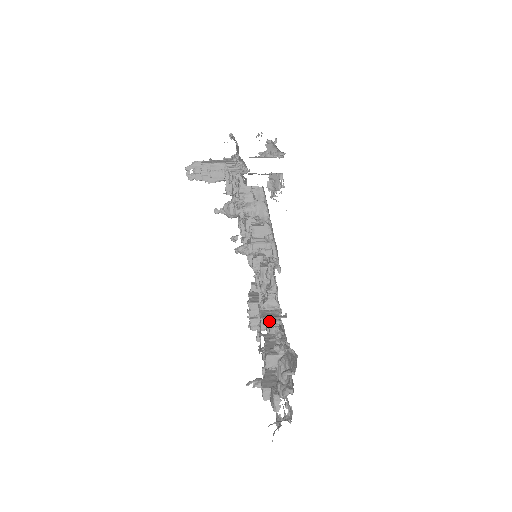
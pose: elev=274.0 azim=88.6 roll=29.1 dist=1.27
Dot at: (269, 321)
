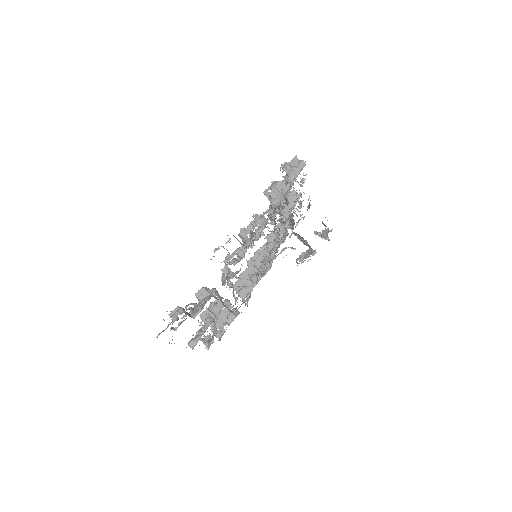
Dot at: occluded
